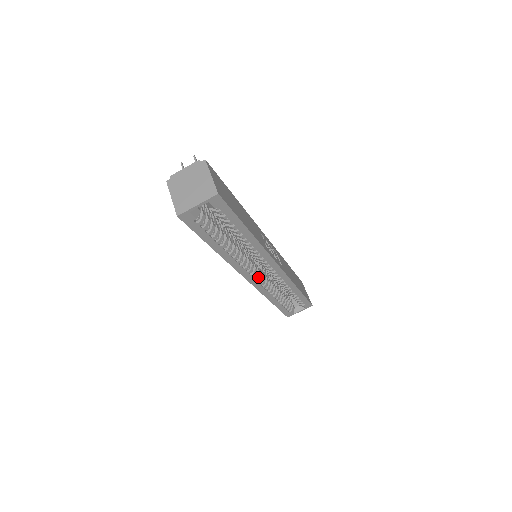
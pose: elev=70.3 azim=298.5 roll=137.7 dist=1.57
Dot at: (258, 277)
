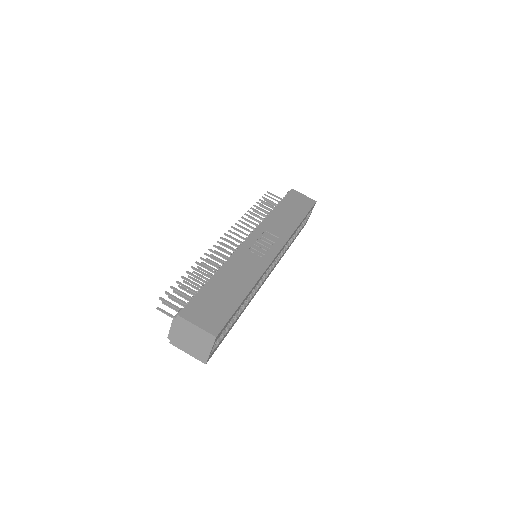
Dot at: (272, 265)
